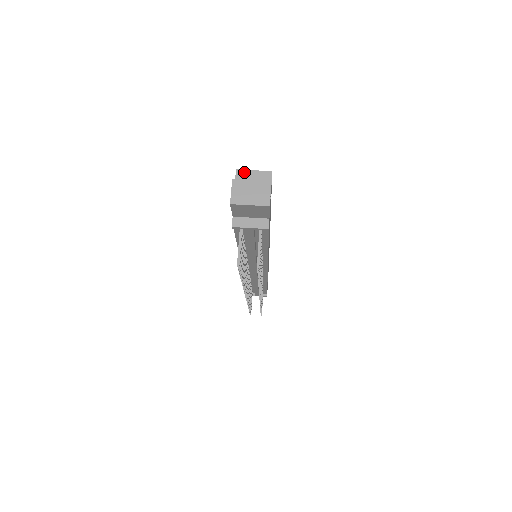
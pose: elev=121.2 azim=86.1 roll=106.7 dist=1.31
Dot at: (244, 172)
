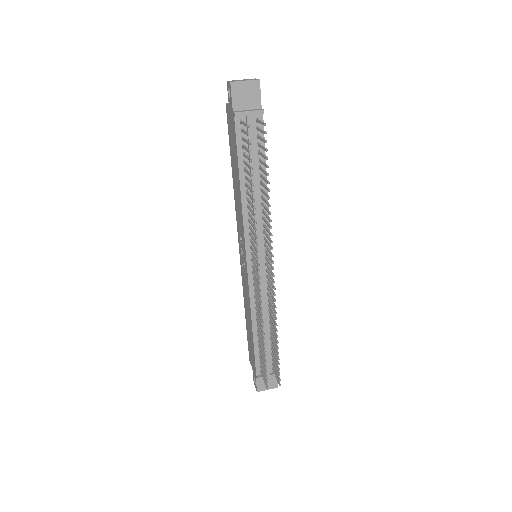
Dot at: occluded
